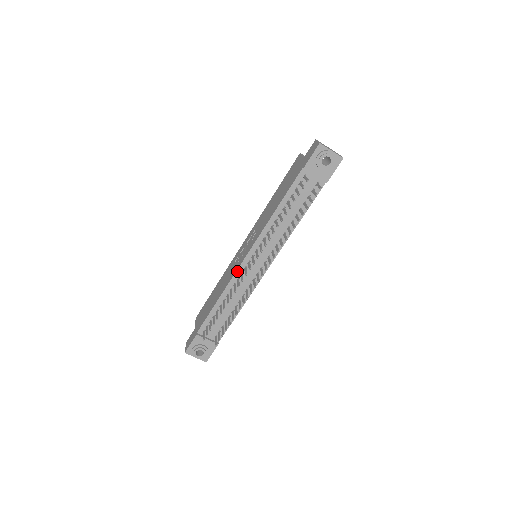
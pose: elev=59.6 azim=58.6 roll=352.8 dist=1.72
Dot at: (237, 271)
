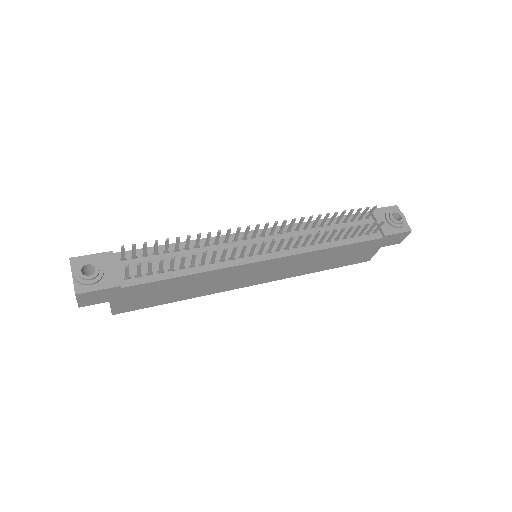
Dot at: (233, 234)
